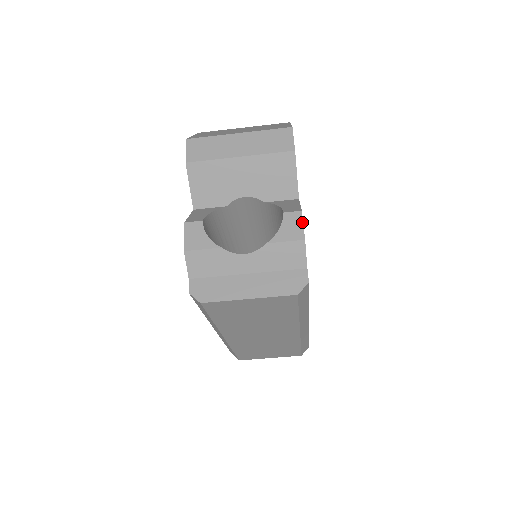
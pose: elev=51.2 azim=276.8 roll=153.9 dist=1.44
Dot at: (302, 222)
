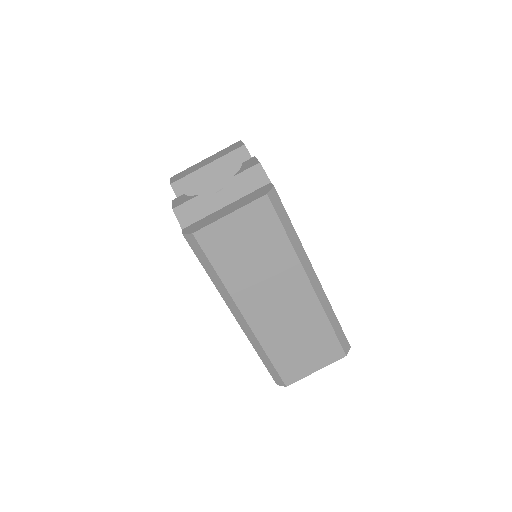
Dot at: (256, 159)
